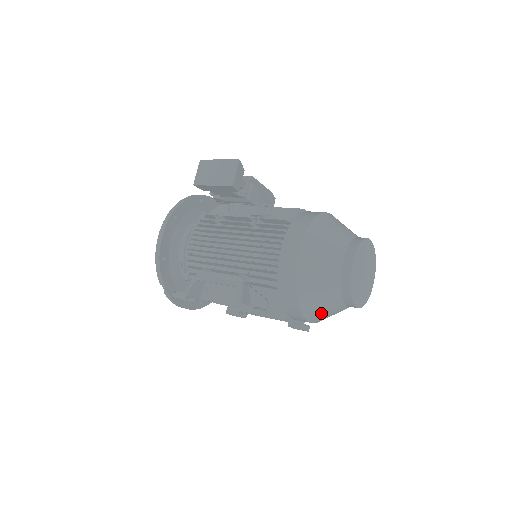
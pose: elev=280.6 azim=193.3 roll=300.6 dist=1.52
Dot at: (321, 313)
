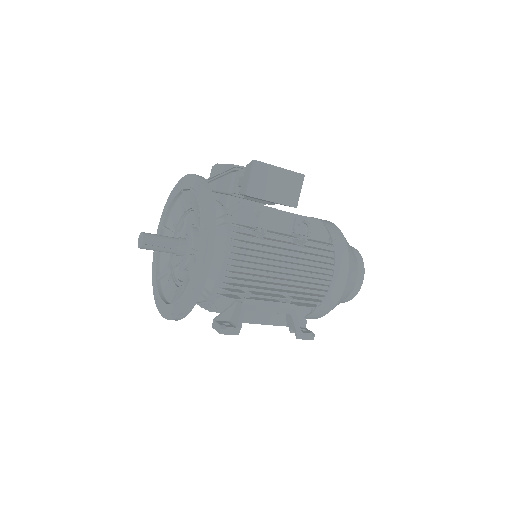
Dot at: occluded
